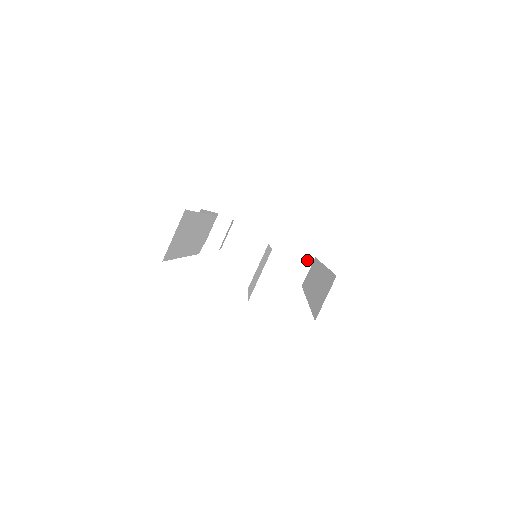
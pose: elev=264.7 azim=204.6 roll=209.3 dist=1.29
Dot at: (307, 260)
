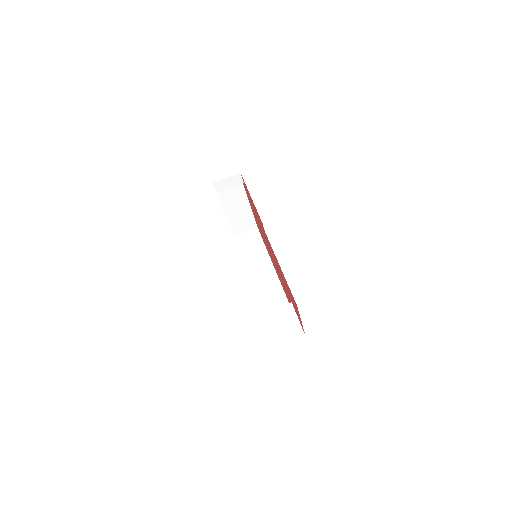
Dot at: (252, 226)
